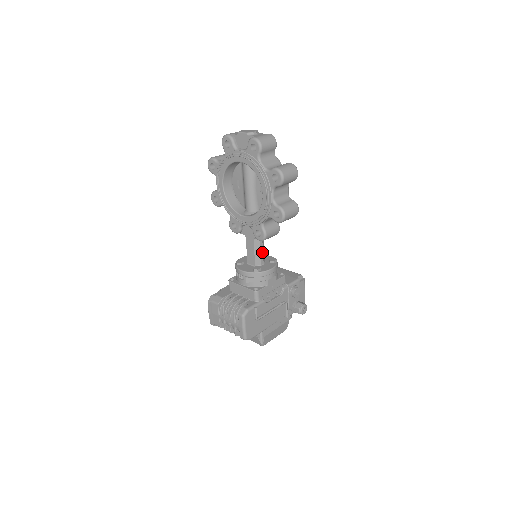
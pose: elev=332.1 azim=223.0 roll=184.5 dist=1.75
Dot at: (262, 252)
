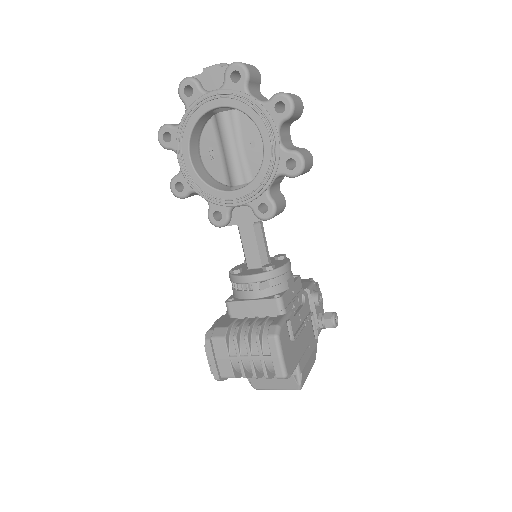
Dot at: (266, 245)
